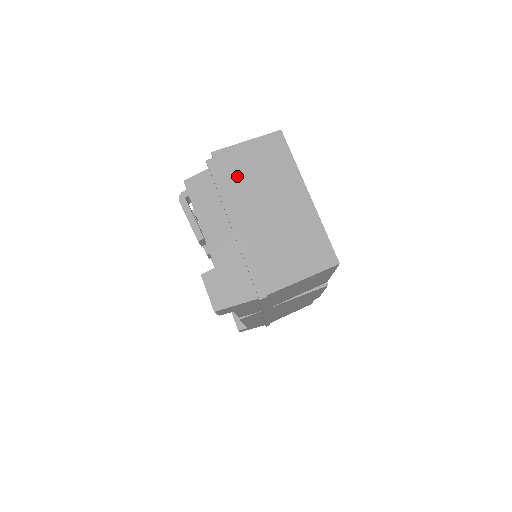
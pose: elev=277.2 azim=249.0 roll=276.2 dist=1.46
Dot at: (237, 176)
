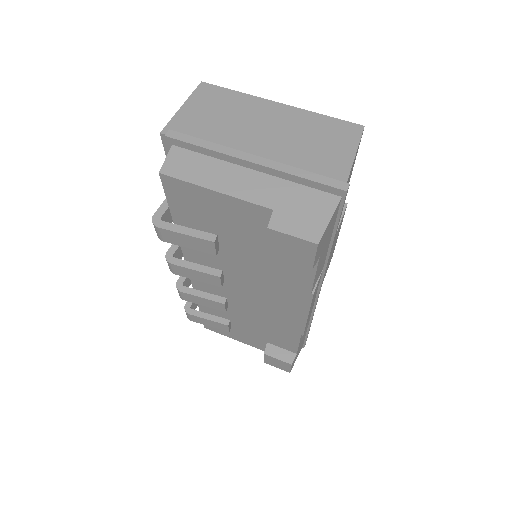
Dot at: (206, 132)
